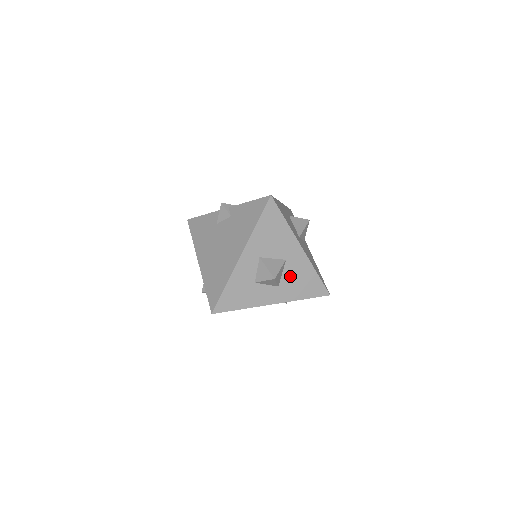
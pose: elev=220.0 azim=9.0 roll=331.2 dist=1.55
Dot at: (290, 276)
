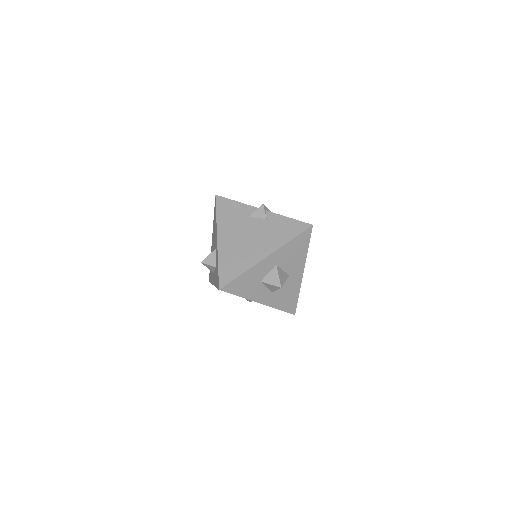
Dot at: (283, 288)
